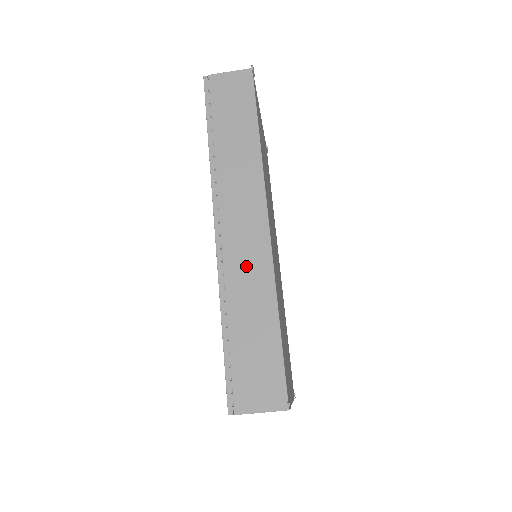
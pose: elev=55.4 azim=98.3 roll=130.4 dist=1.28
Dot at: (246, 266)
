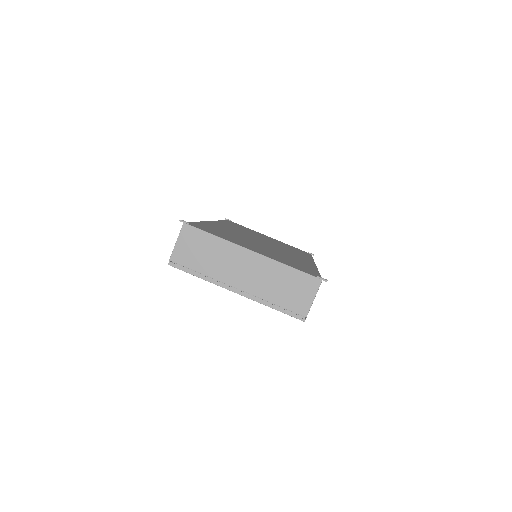
Dot at: occluded
